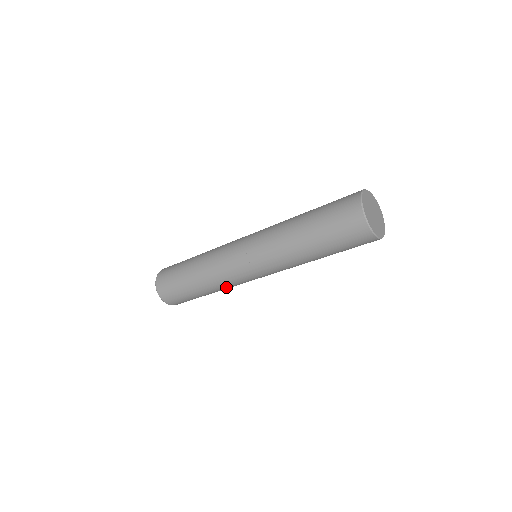
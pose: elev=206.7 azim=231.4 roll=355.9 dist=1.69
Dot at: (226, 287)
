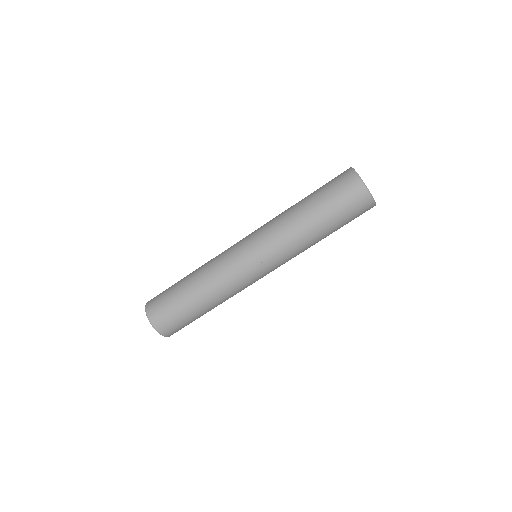
Dot at: (213, 274)
